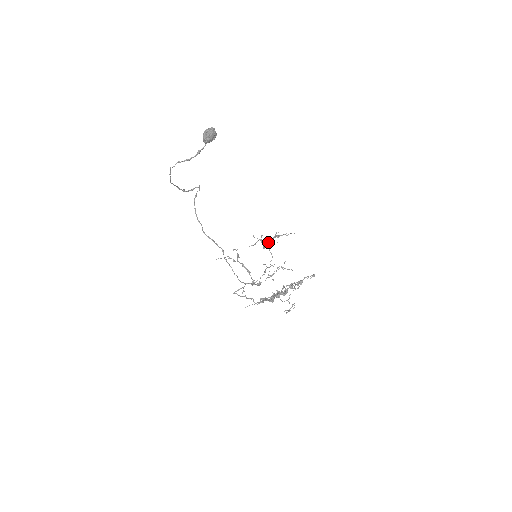
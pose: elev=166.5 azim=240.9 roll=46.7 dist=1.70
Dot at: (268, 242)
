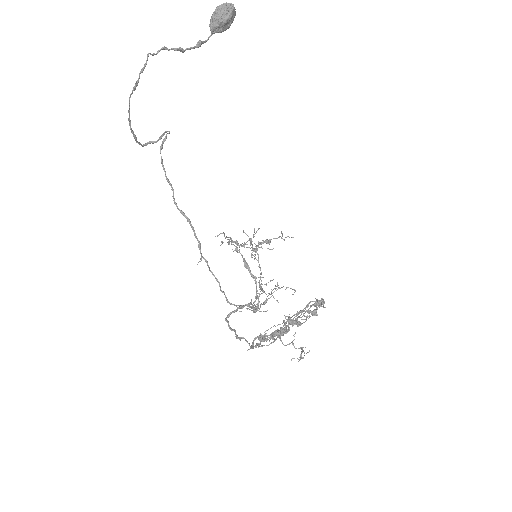
Dot at: (255, 249)
